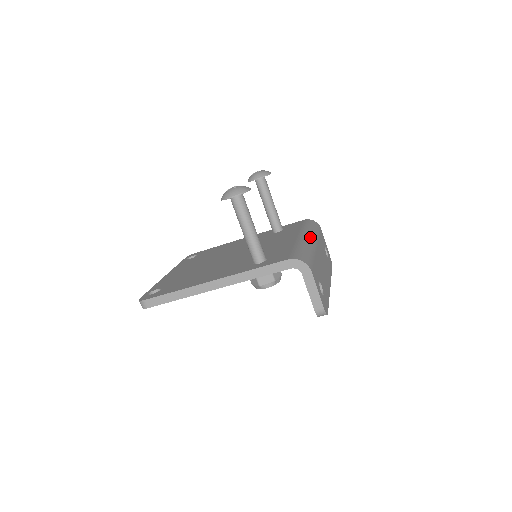
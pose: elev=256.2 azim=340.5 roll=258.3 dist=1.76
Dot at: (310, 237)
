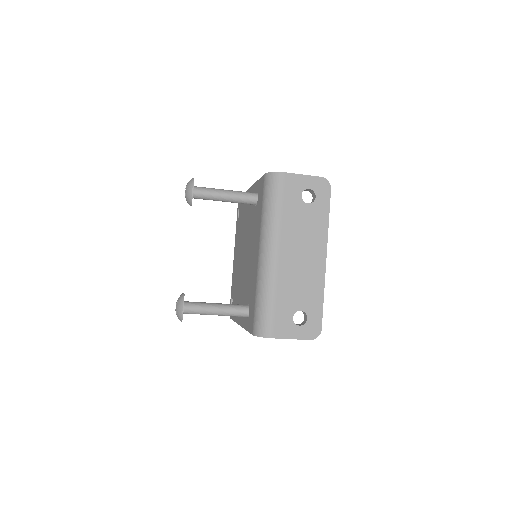
Dot at: (267, 250)
